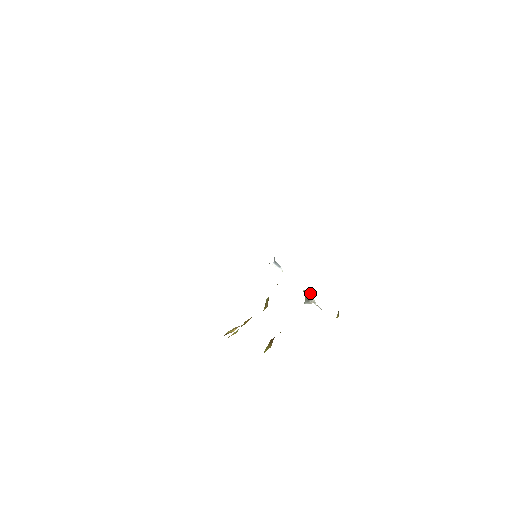
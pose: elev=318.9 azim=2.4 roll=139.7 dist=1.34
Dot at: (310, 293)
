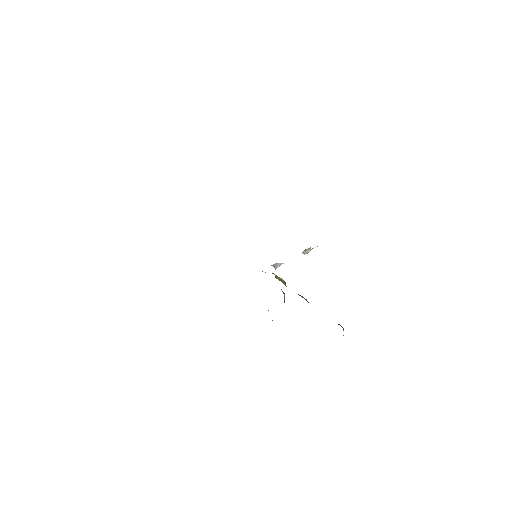
Dot at: (308, 251)
